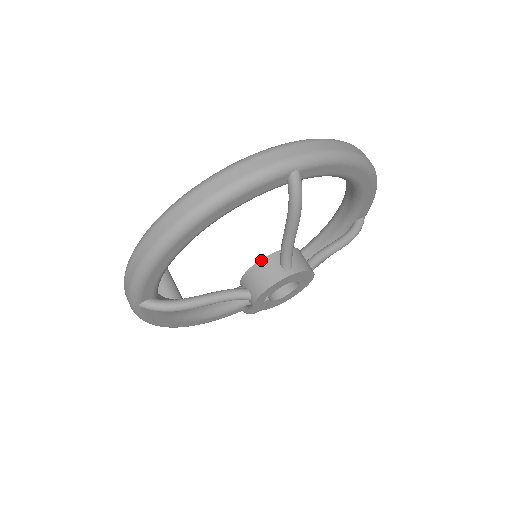
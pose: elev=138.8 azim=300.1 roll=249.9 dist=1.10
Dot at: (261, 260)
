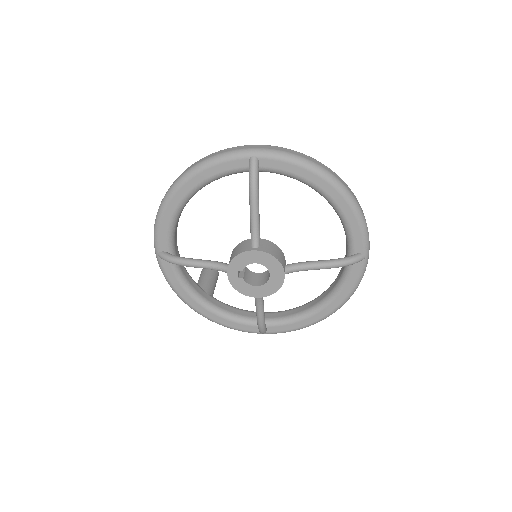
Dot at: (242, 242)
